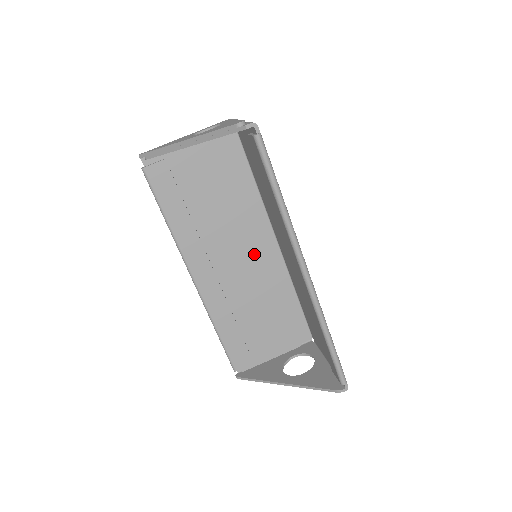
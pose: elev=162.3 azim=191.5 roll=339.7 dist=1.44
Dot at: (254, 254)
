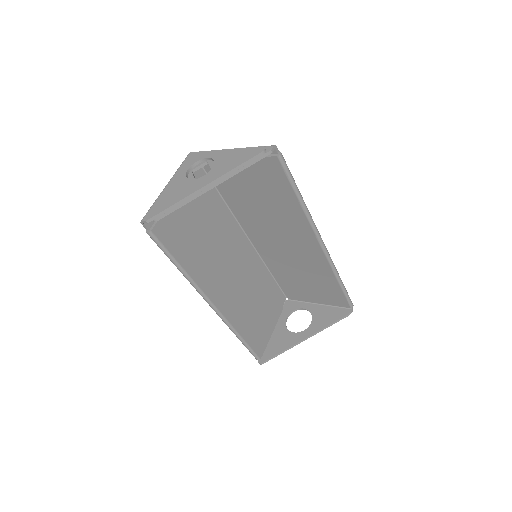
Dot at: (239, 258)
